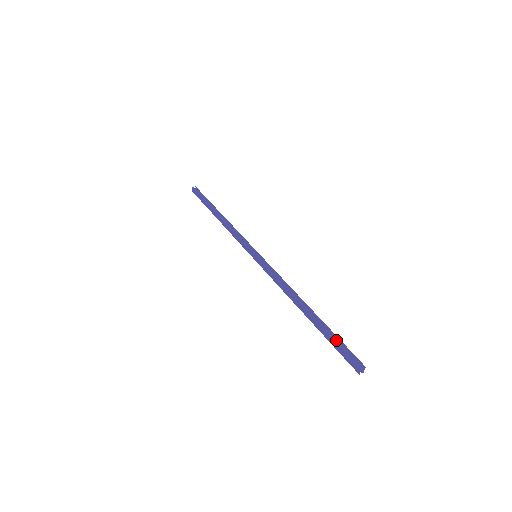
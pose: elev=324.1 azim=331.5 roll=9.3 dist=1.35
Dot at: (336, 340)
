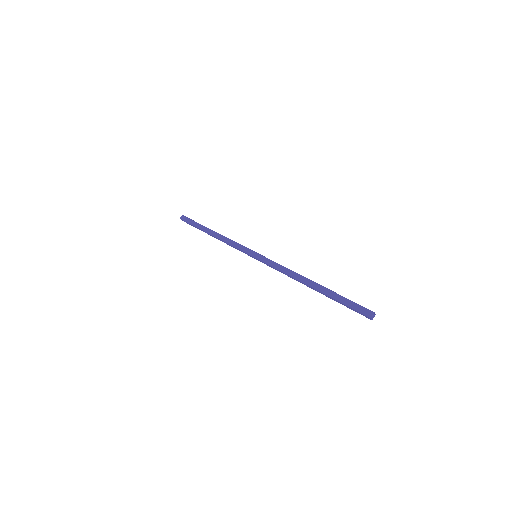
Dot at: occluded
